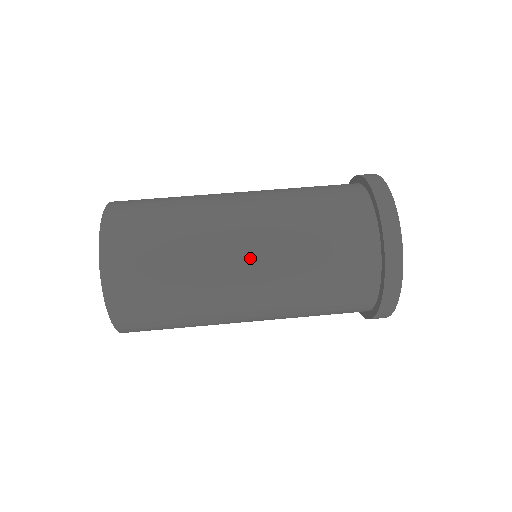
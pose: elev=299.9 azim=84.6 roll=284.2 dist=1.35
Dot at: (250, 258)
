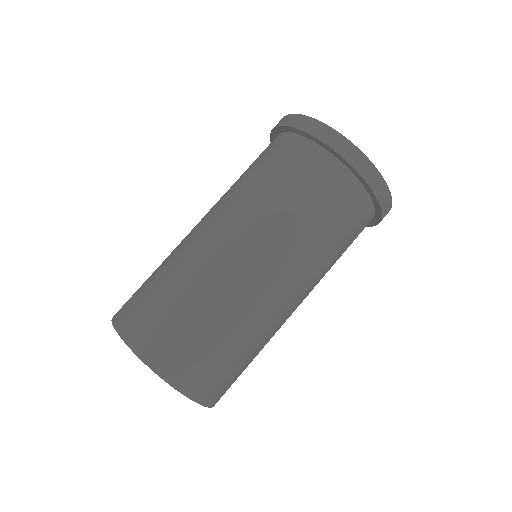
Dot at: occluded
